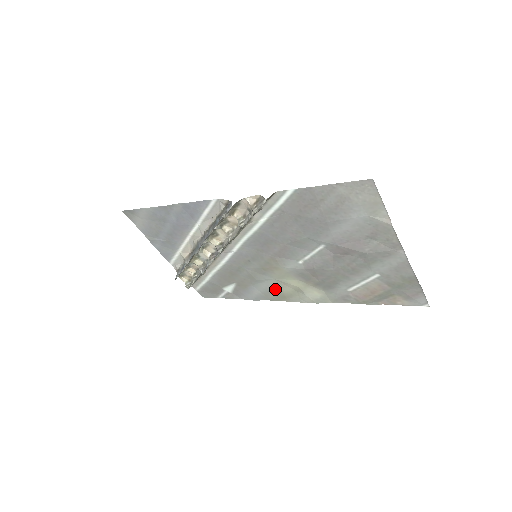
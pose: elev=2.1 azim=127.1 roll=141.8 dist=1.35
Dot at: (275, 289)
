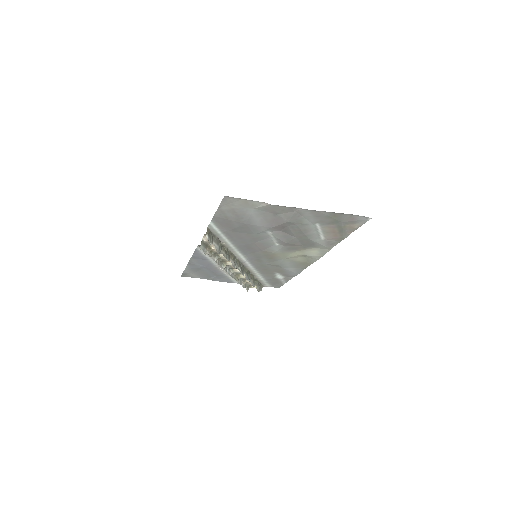
Dot at: (295, 263)
